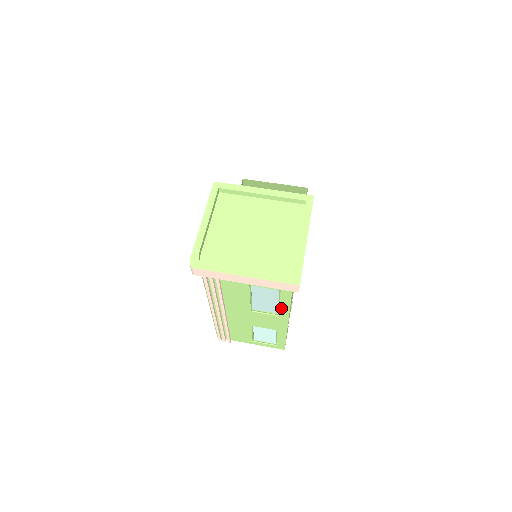
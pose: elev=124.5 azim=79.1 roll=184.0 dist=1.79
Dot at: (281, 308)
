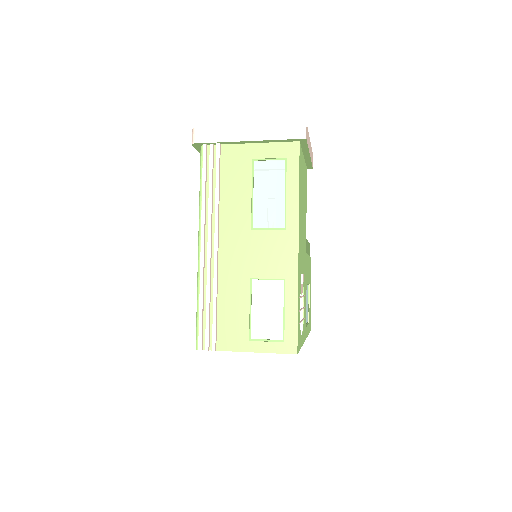
Dot at: (288, 205)
